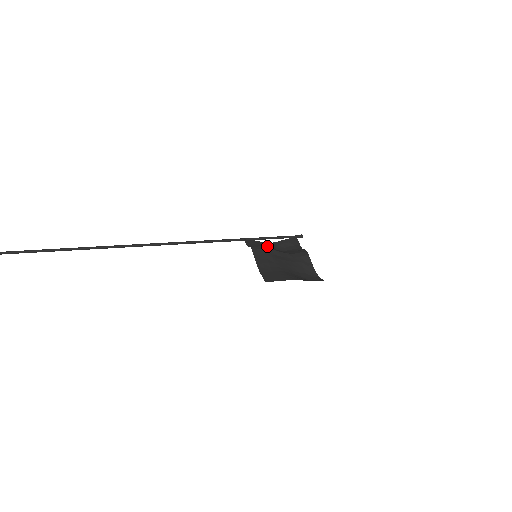
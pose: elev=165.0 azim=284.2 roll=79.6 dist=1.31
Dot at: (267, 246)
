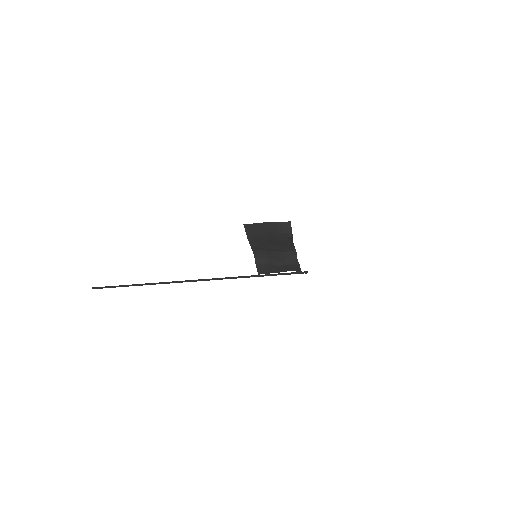
Dot at: (268, 258)
